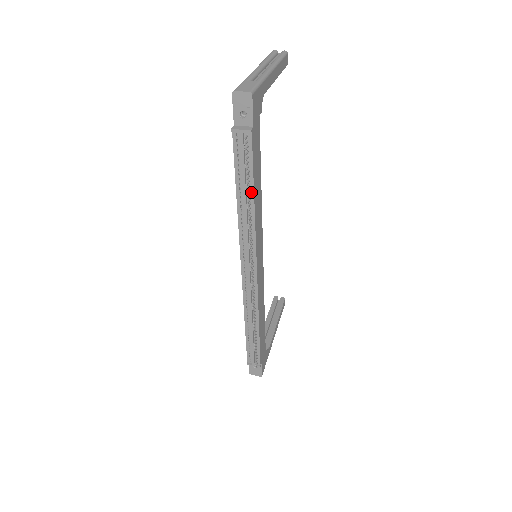
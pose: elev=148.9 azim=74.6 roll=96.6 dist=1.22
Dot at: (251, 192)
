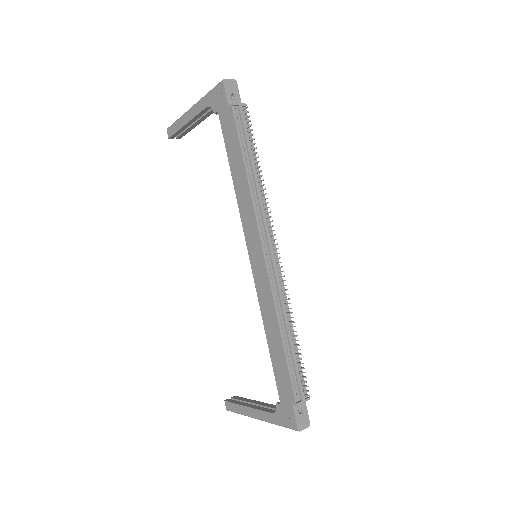
Dot at: (255, 162)
